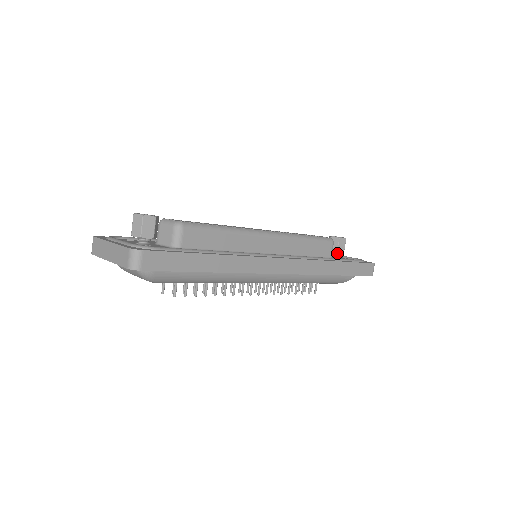
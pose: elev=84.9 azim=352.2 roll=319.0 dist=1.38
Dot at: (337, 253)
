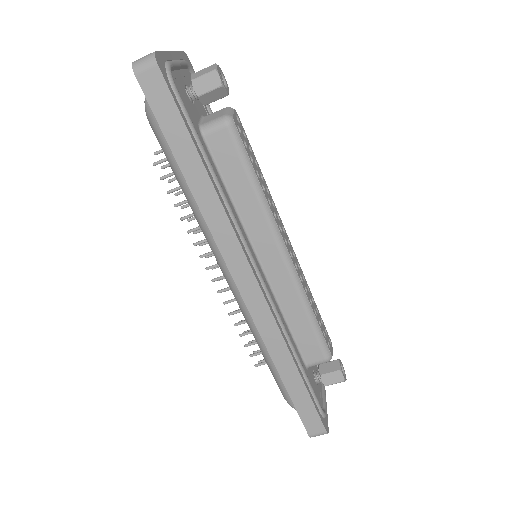
Dot at: (321, 377)
